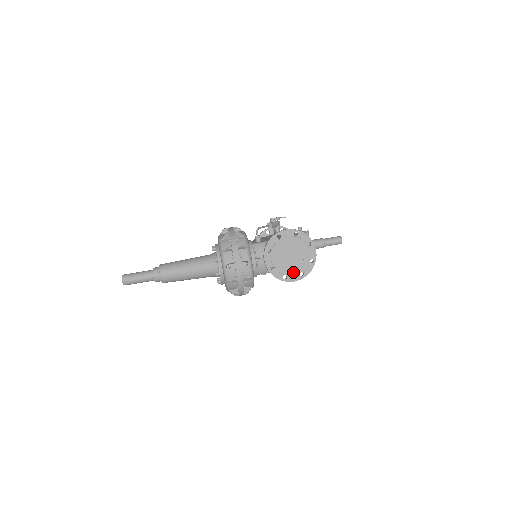
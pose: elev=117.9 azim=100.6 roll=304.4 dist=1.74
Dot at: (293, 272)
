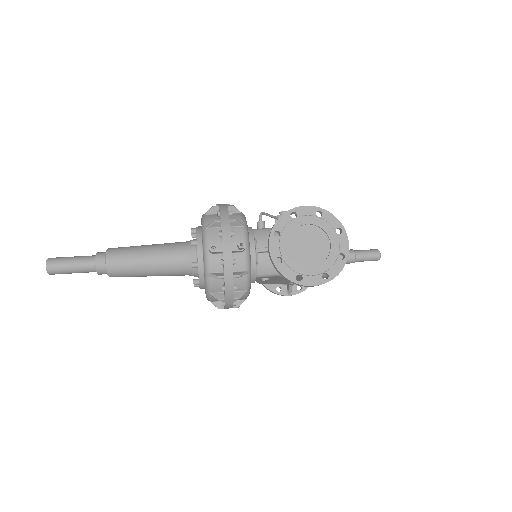
Dot at: (312, 271)
